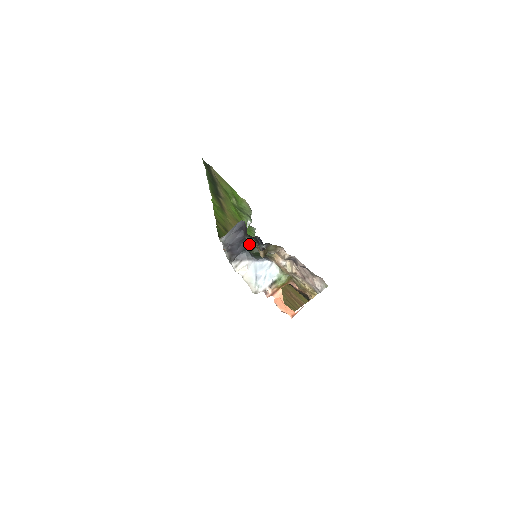
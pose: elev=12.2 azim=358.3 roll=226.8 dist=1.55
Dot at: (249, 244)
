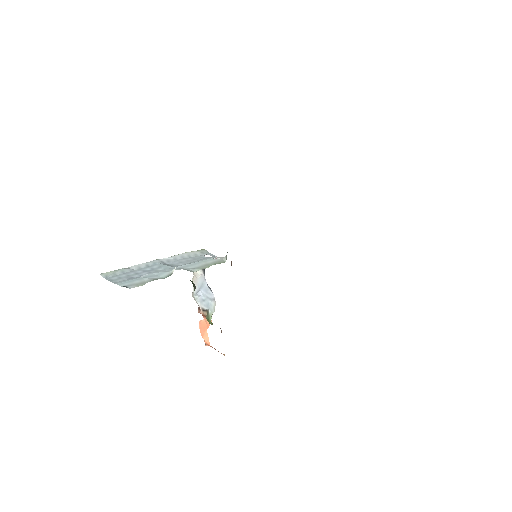
Dot at: occluded
